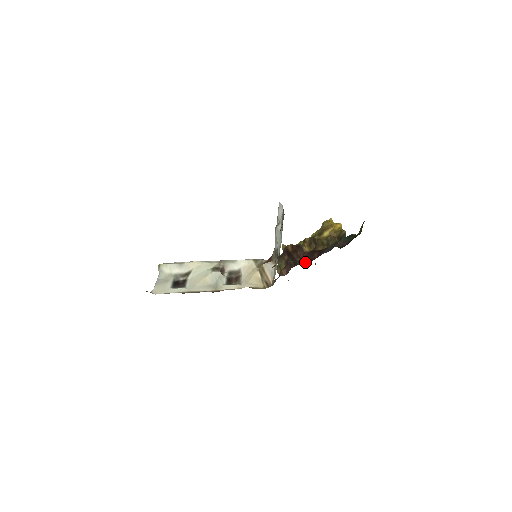
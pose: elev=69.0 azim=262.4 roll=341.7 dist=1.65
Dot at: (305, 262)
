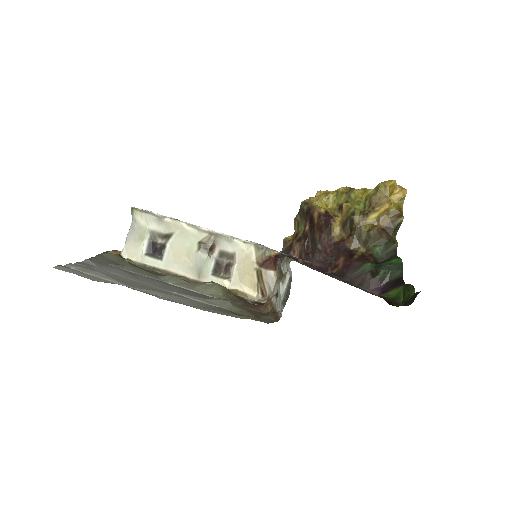
Dot at: (324, 264)
